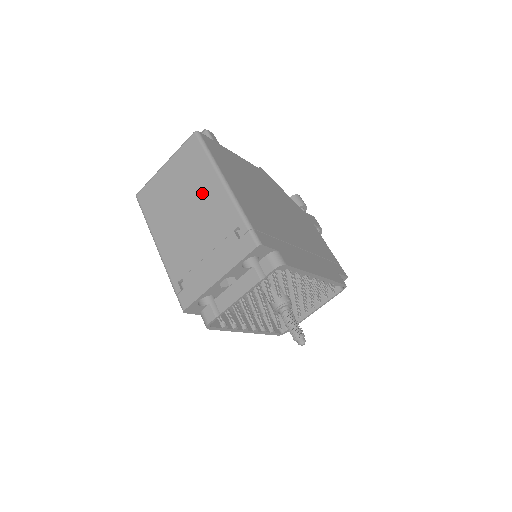
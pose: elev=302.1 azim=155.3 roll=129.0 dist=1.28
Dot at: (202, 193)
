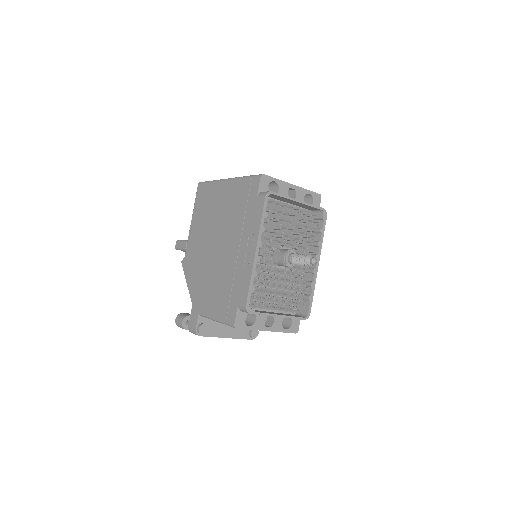
Dot at: occluded
